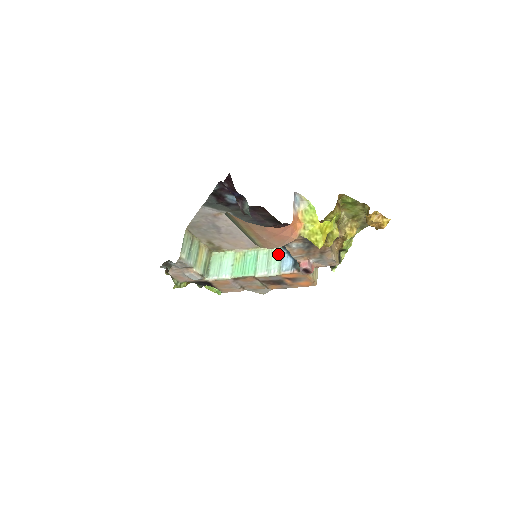
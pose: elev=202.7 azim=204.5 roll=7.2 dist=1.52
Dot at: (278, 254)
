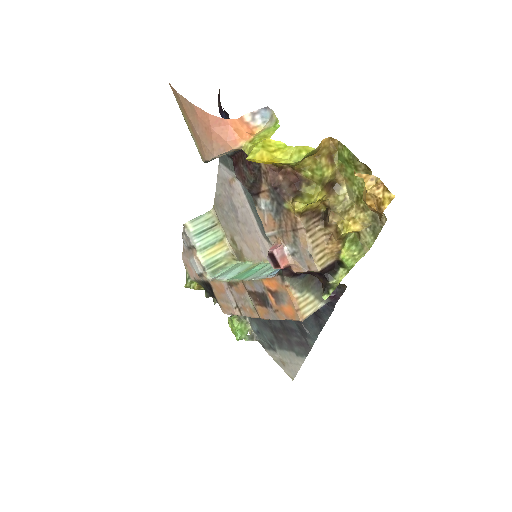
Dot at: occluded
